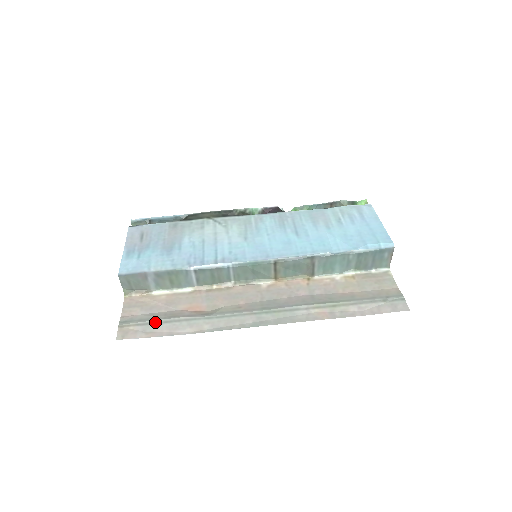
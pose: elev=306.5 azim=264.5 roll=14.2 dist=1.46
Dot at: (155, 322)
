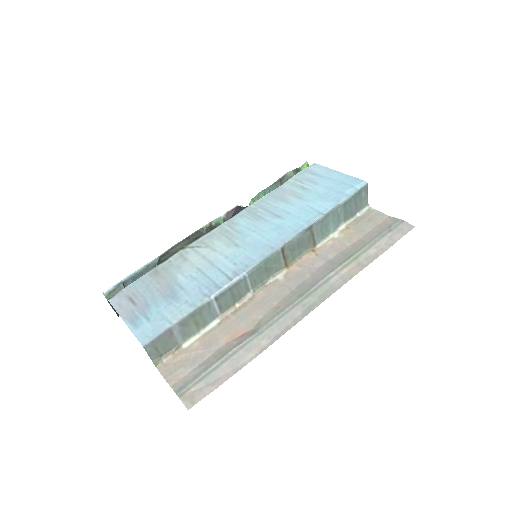
Dot at: (212, 369)
